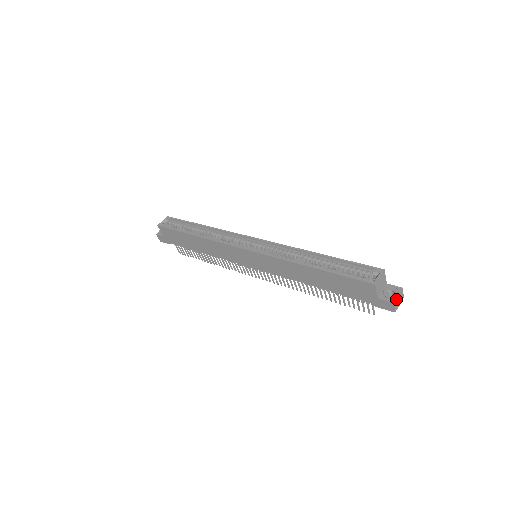
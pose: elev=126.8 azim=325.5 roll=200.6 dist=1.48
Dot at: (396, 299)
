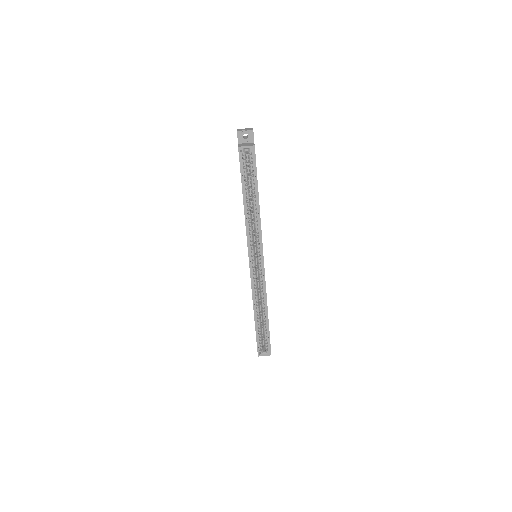
Dot at: occluded
